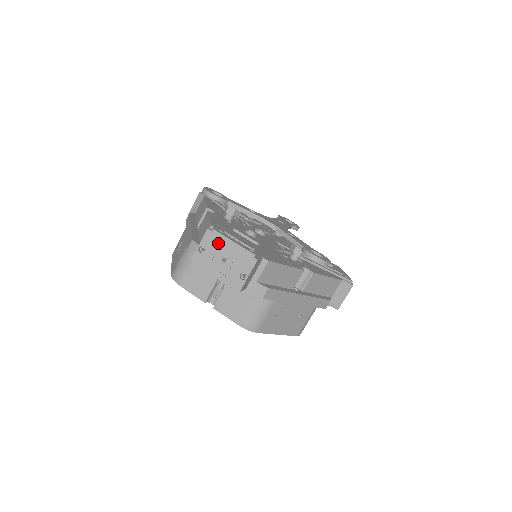
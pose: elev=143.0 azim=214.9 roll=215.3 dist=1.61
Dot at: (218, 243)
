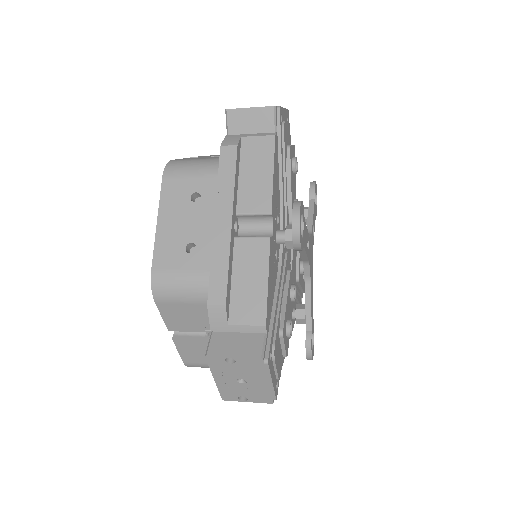
Dot at: occluded
